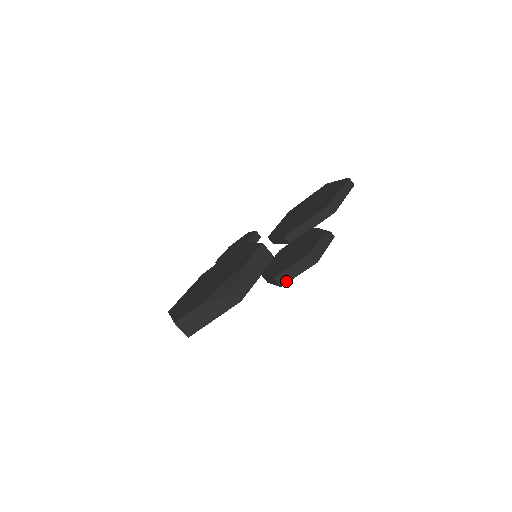
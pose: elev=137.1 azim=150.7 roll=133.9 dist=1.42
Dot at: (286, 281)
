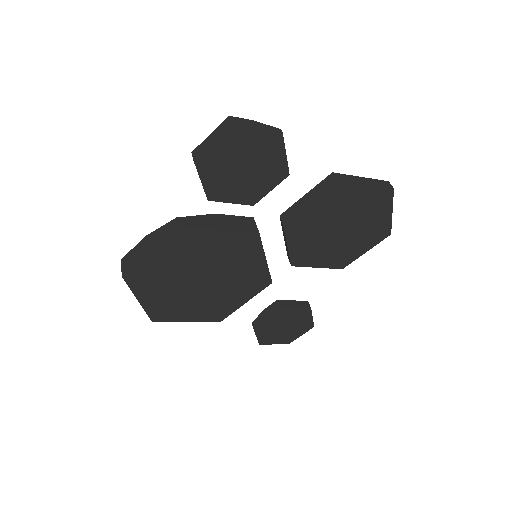
Dot at: (200, 153)
